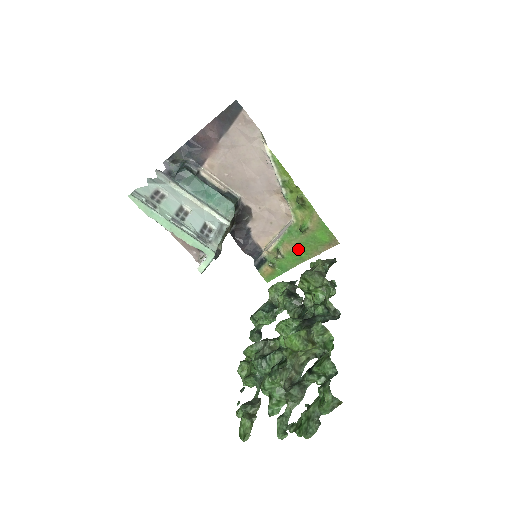
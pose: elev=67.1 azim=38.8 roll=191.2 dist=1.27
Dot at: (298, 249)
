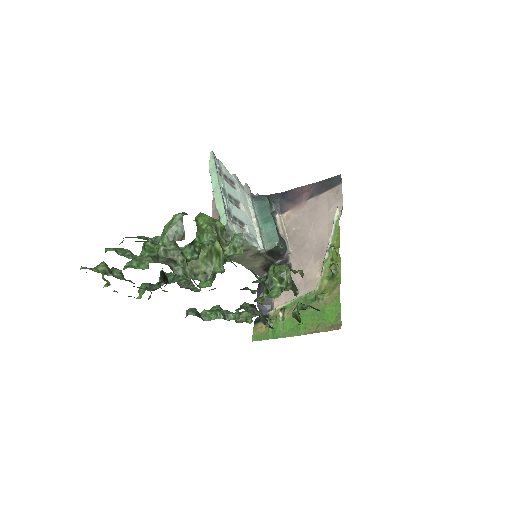
Dot at: (301, 318)
